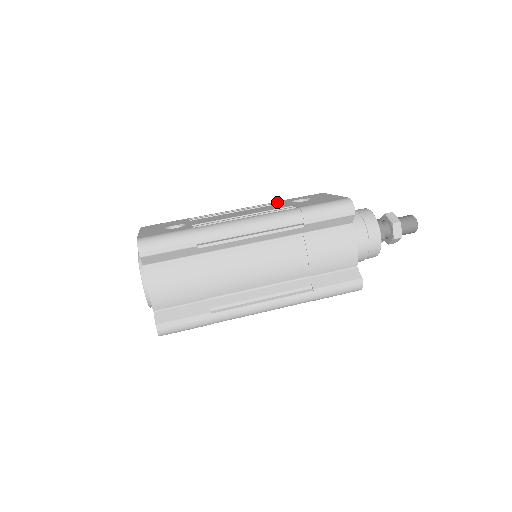
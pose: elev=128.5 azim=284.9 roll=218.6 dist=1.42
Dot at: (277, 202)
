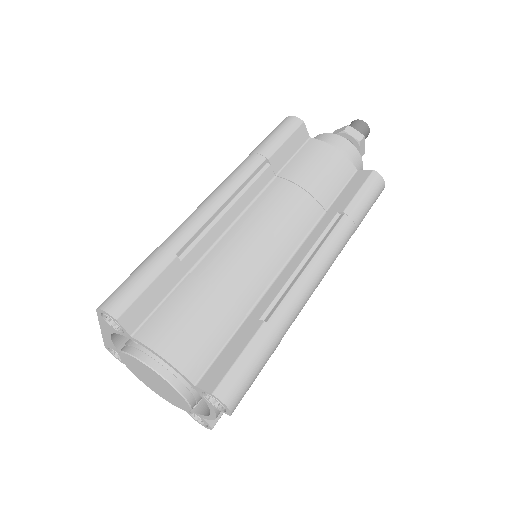
Dot at: occluded
